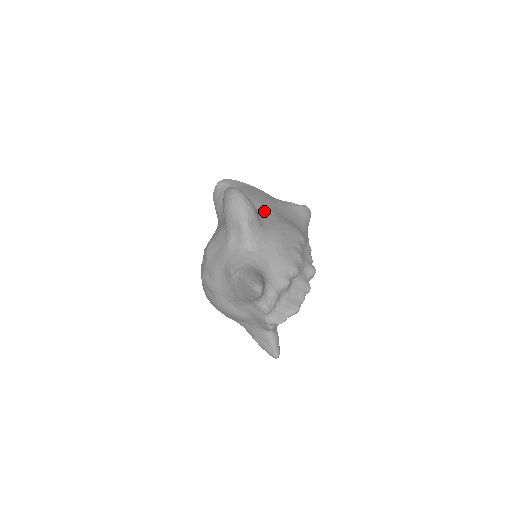
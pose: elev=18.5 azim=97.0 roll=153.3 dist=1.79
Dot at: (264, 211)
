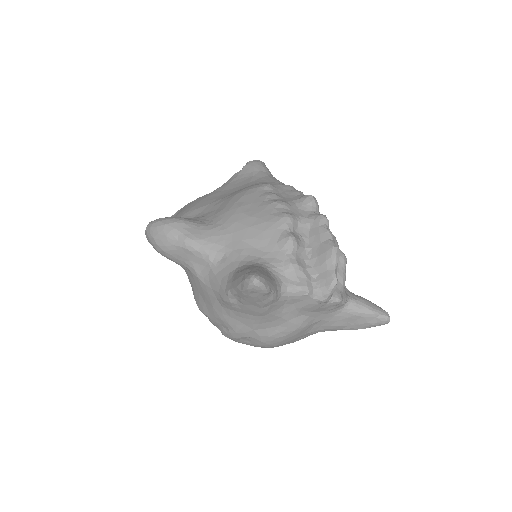
Dot at: (204, 211)
